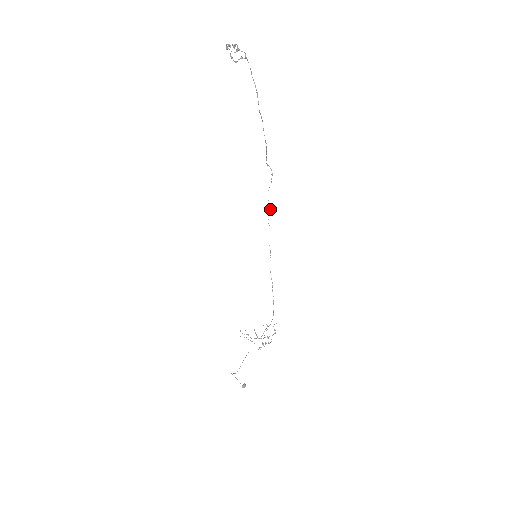
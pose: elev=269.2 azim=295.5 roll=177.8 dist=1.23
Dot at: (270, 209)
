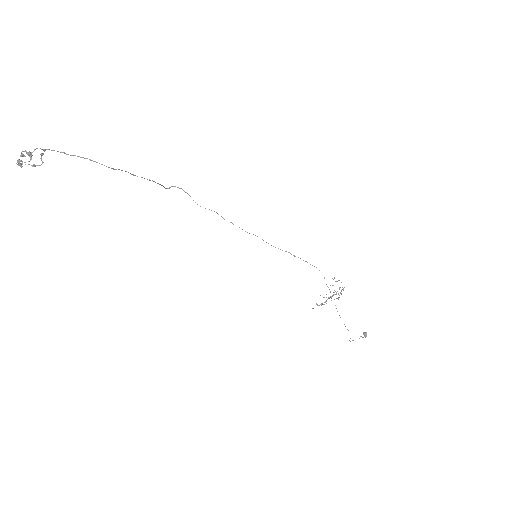
Dot at: occluded
